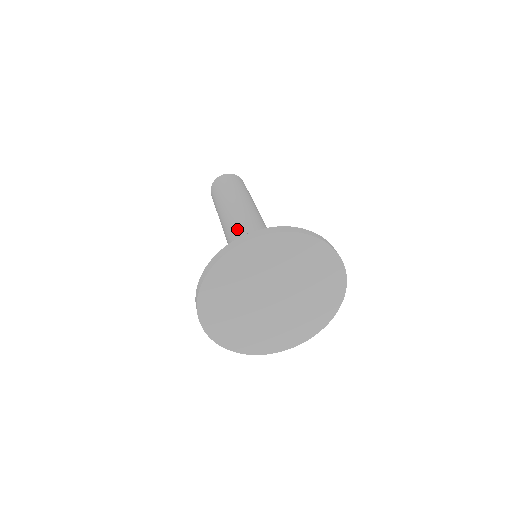
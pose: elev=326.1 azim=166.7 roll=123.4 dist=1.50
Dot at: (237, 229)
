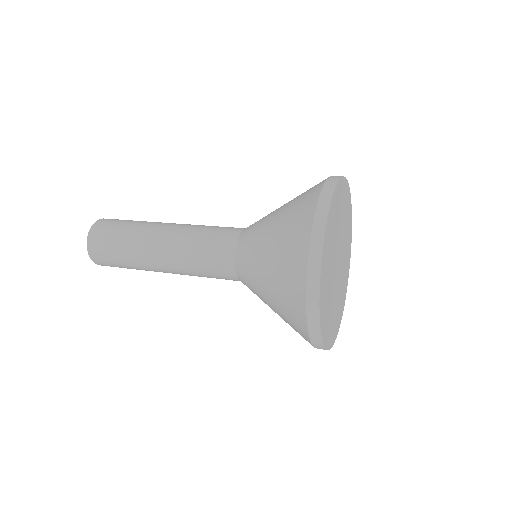
Dot at: (217, 252)
